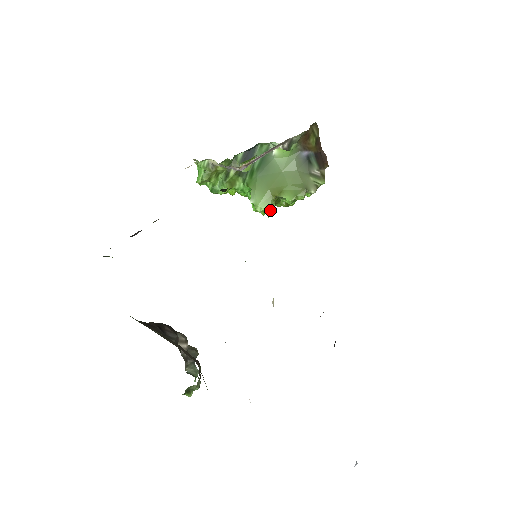
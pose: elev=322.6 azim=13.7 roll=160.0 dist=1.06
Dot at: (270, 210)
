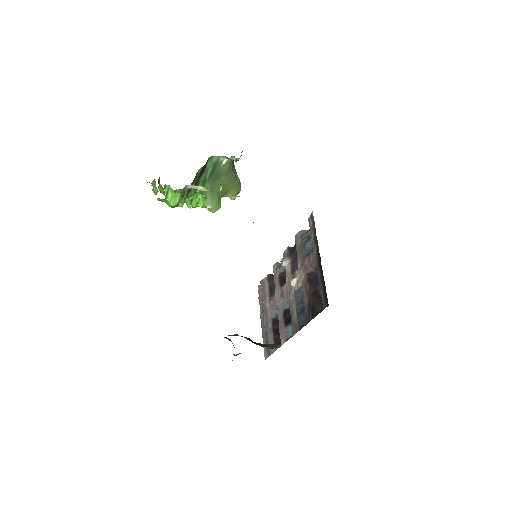
Dot at: occluded
